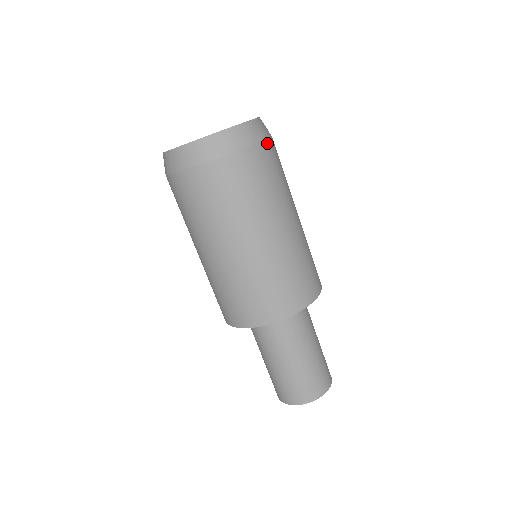
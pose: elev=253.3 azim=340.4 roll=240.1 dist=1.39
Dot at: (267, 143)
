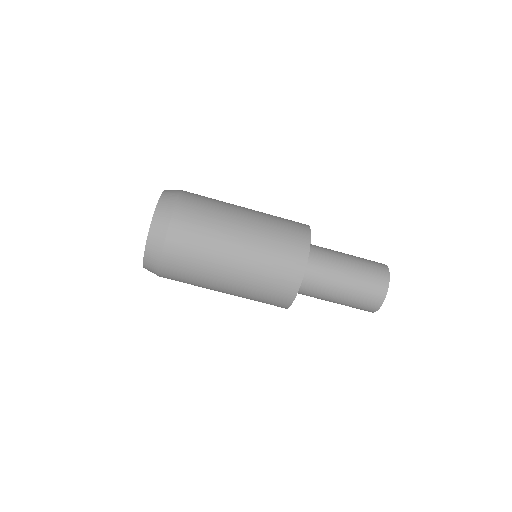
Dot at: occluded
